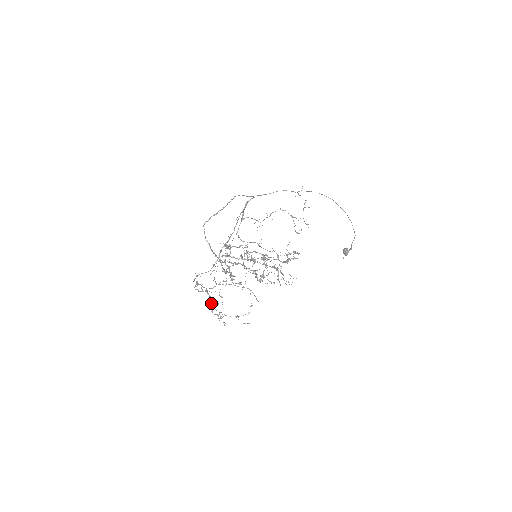
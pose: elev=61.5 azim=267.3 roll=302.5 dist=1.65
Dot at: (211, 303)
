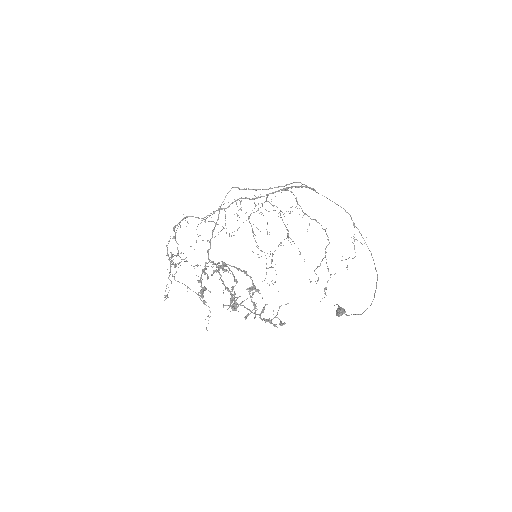
Dot at: (173, 262)
